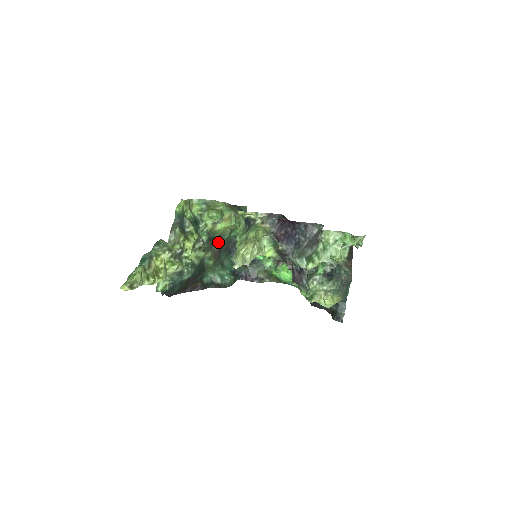
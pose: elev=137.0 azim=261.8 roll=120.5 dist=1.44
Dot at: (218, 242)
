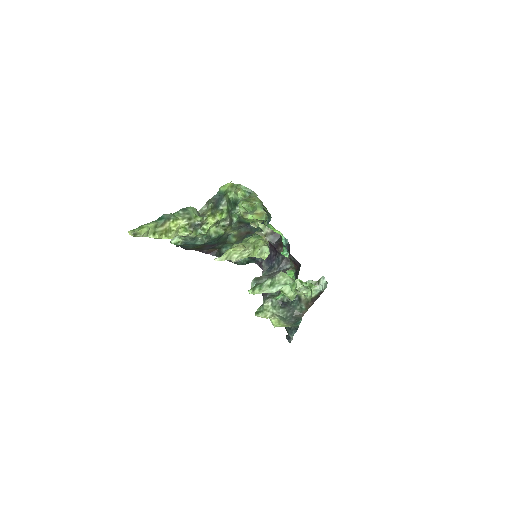
Dot at: (248, 227)
